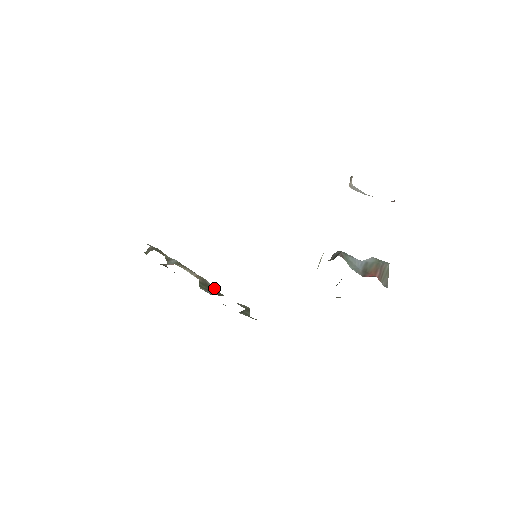
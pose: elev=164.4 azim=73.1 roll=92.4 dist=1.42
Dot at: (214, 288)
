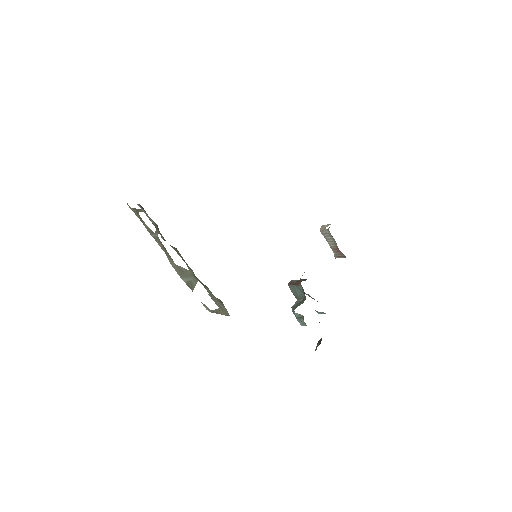
Dot at: (184, 280)
